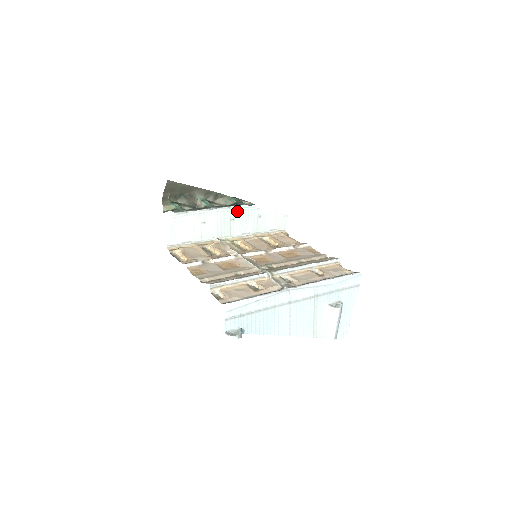
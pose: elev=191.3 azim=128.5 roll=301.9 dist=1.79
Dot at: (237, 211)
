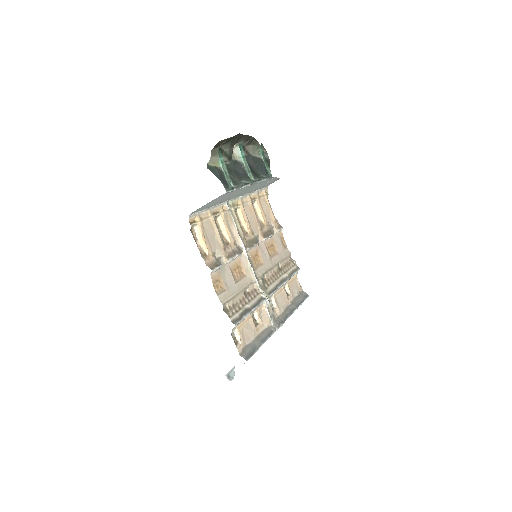
Dot at: occluded
